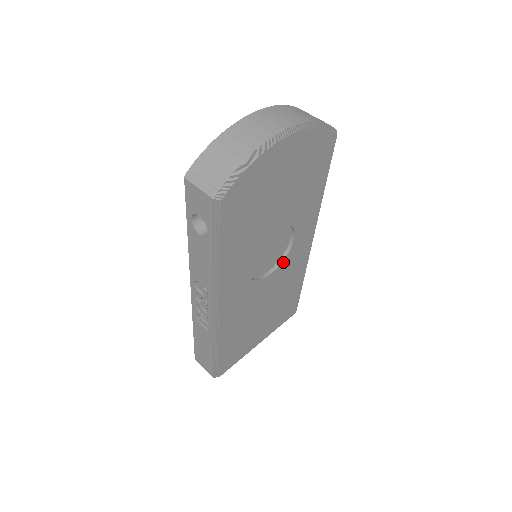
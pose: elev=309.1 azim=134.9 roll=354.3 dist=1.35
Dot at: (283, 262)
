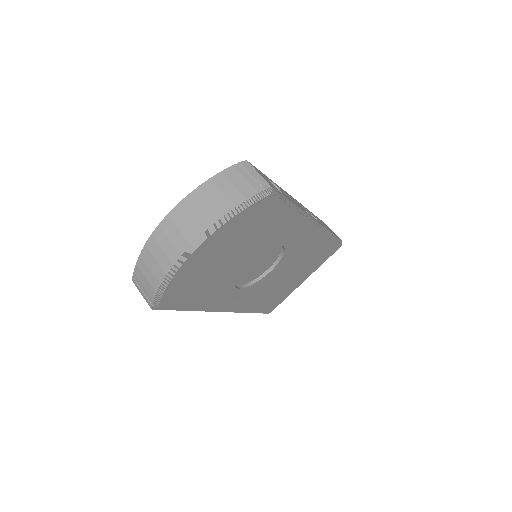
Dot at: (283, 257)
